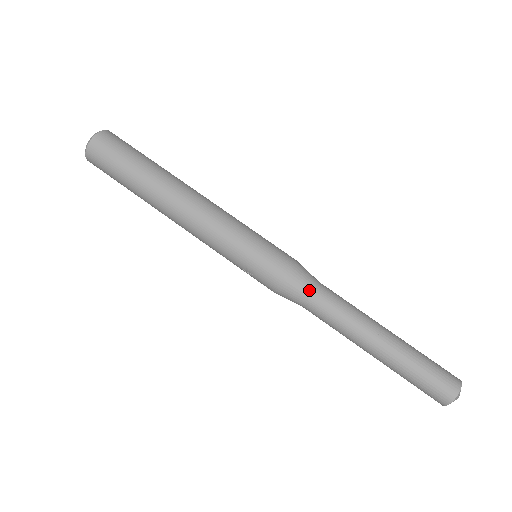
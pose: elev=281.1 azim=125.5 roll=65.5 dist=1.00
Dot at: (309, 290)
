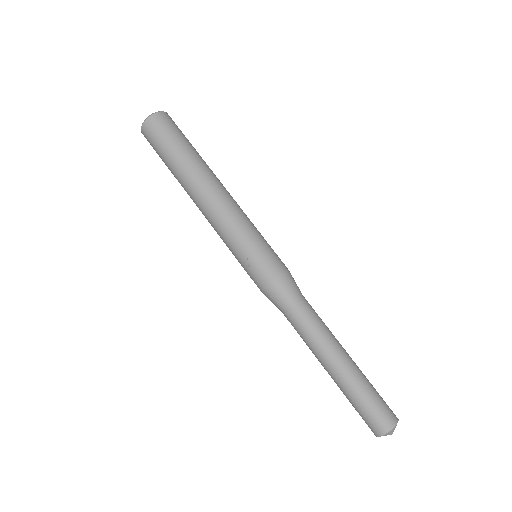
Dot at: (295, 295)
